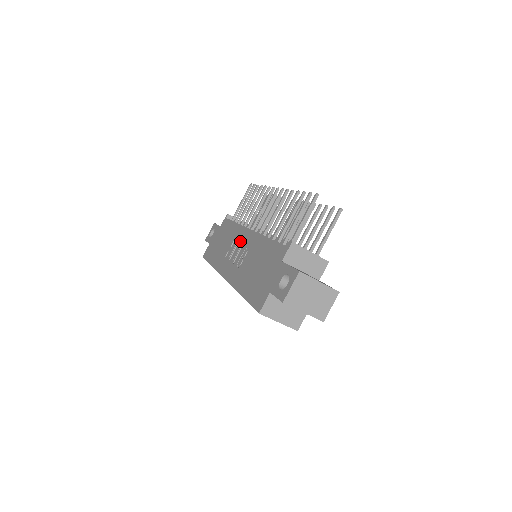
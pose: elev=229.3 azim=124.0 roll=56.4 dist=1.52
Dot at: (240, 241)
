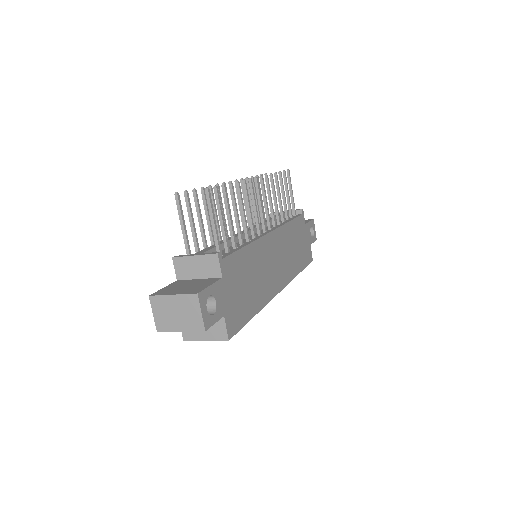
Dot at: occluded
